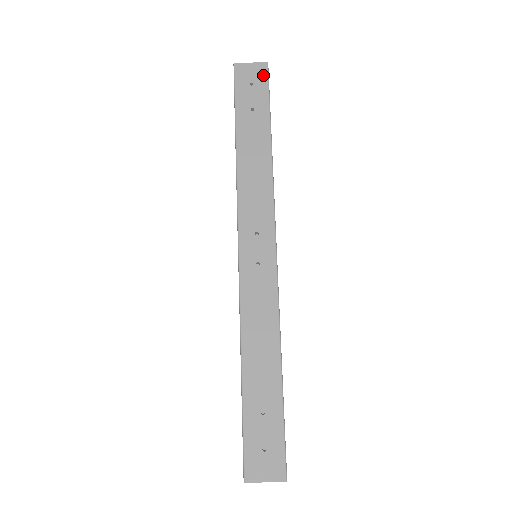
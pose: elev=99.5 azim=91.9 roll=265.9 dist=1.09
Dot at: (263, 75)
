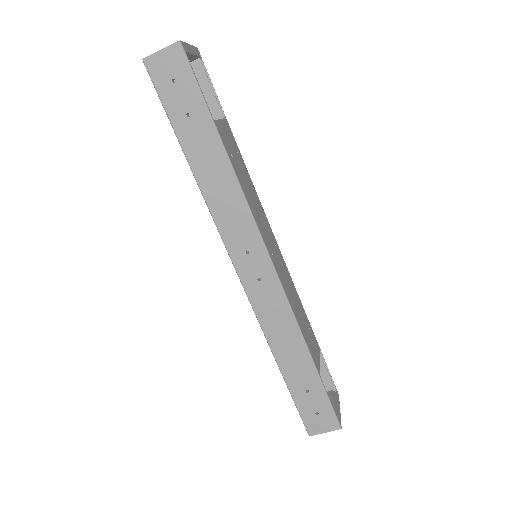
Dot at: (181, 62)
